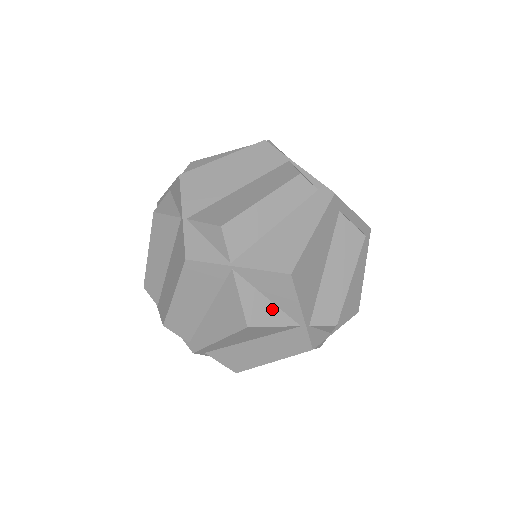
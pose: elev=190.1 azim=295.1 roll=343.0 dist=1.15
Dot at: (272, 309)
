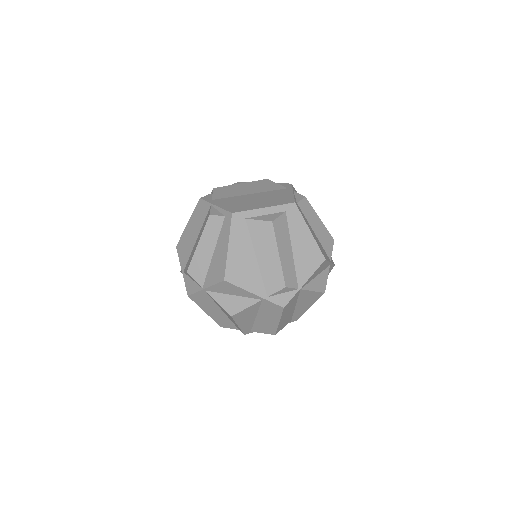
Dot at: (239, 299)
